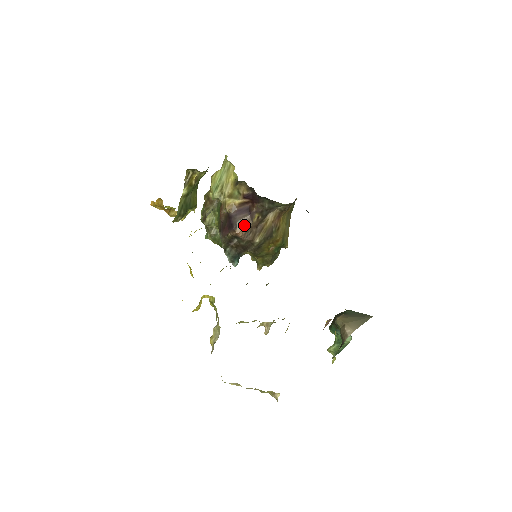
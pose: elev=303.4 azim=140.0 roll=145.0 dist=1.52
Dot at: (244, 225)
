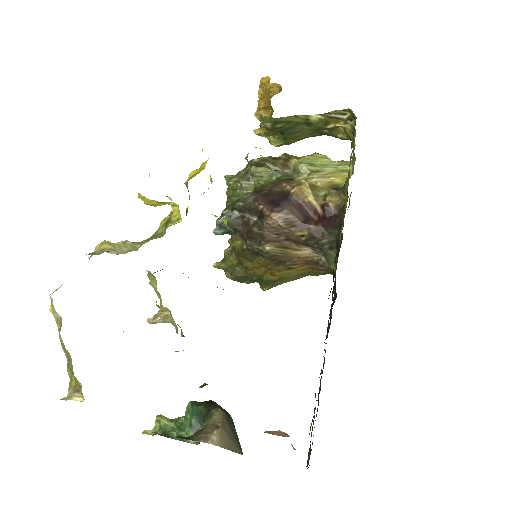
Dot at: (286, 221)
